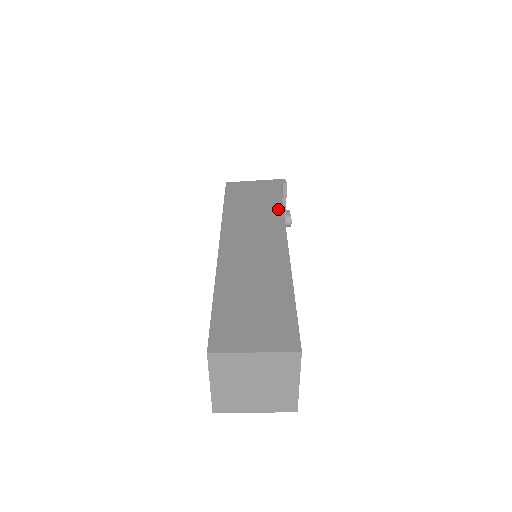
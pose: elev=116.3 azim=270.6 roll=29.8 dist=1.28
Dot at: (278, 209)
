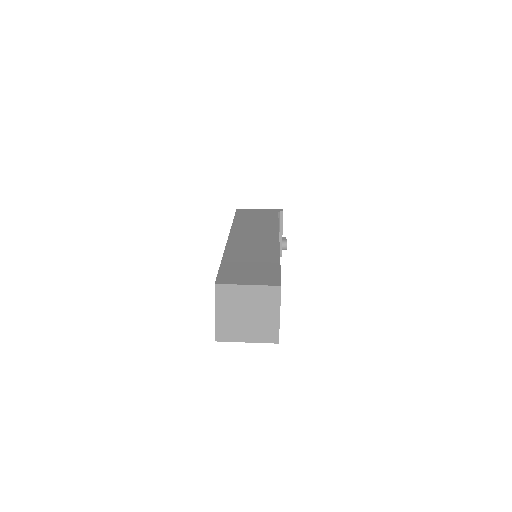
Dot at: (274, 223)
